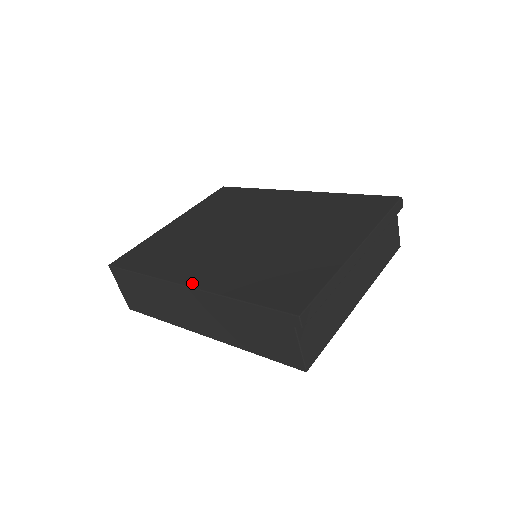
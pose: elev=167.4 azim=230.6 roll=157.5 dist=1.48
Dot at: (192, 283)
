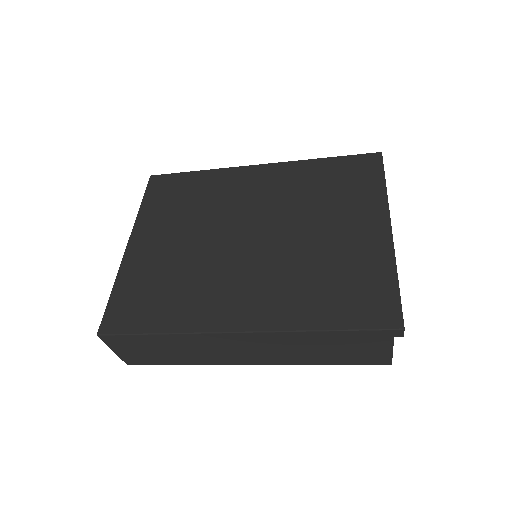
Dot at: (244, 326)
